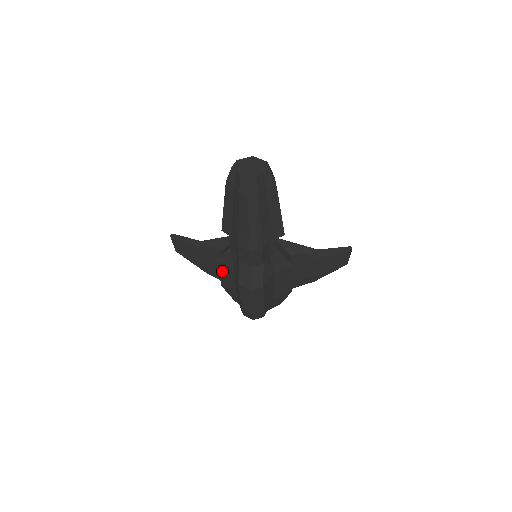
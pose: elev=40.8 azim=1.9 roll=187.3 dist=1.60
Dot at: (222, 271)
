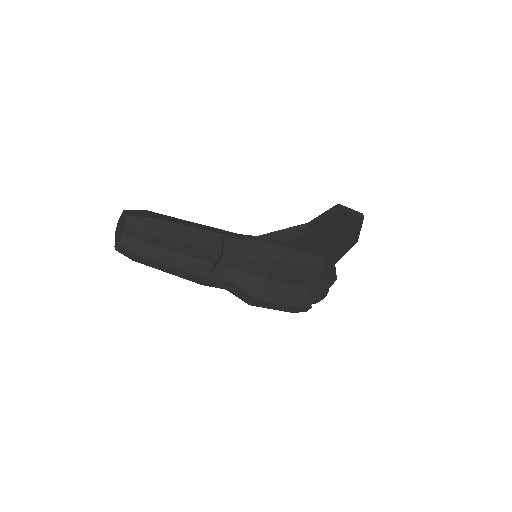
Dot at: occluded
